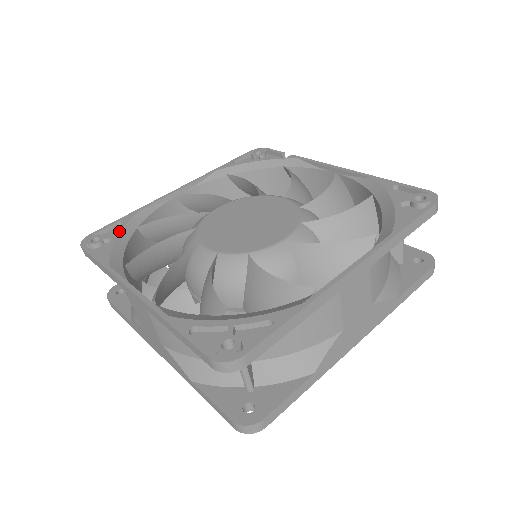
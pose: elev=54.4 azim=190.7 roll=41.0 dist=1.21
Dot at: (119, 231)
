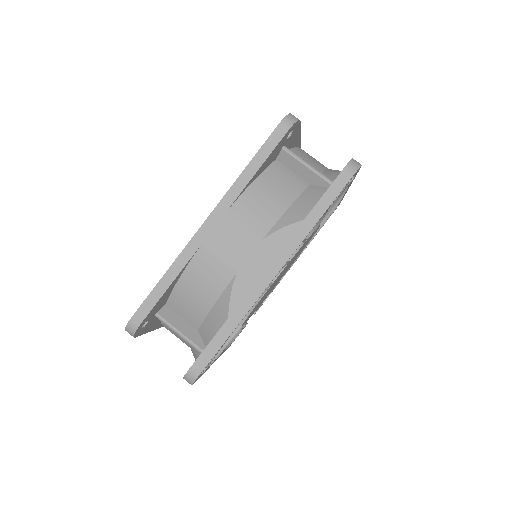
Dot at: occluded
